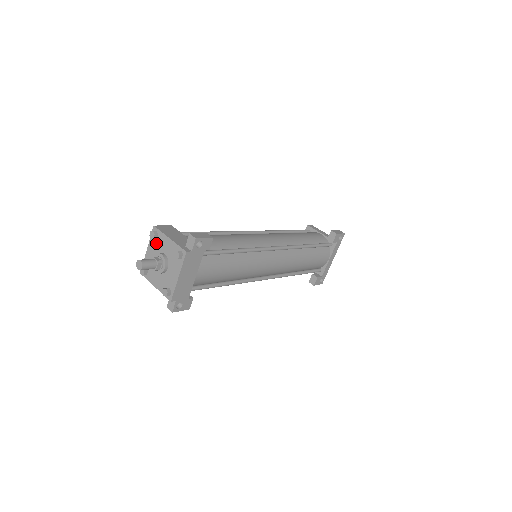
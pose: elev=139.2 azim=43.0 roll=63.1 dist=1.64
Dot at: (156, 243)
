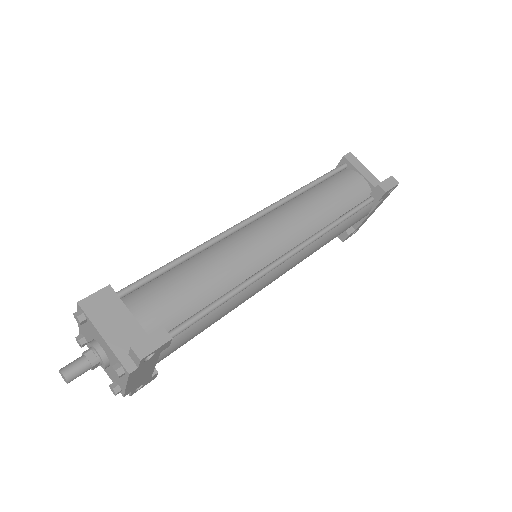
Dot at: (87, 325)
